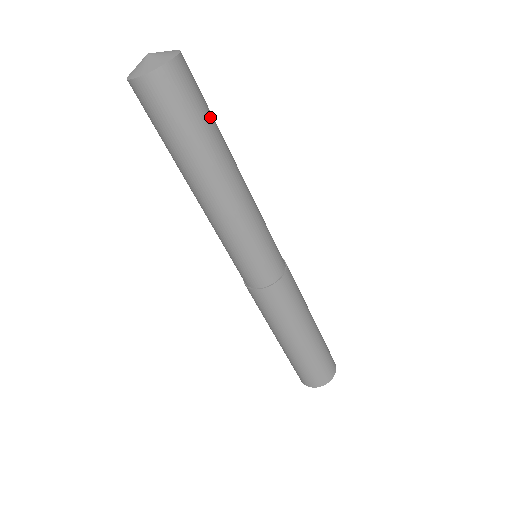
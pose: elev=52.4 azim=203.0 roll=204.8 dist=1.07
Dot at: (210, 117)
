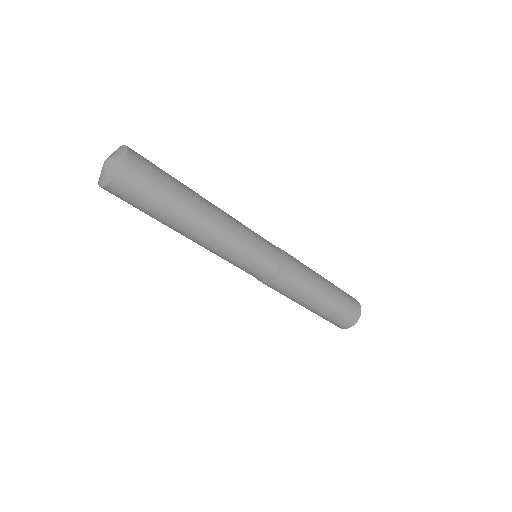
Dot at: (171, 186)
